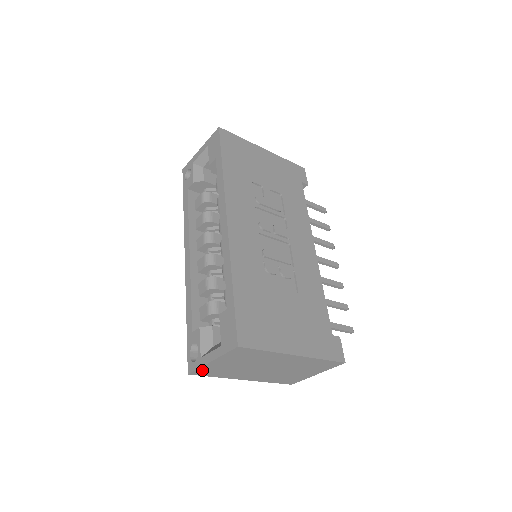
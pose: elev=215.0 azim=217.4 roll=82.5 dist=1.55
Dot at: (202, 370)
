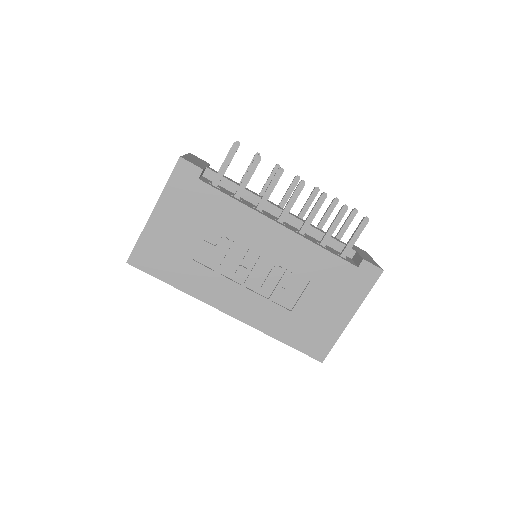
Dot at: occluded
